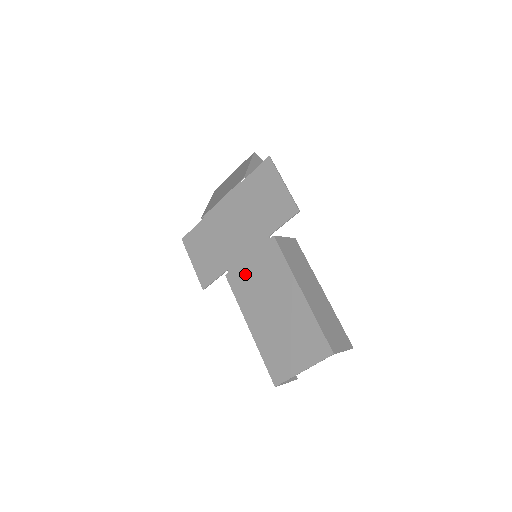
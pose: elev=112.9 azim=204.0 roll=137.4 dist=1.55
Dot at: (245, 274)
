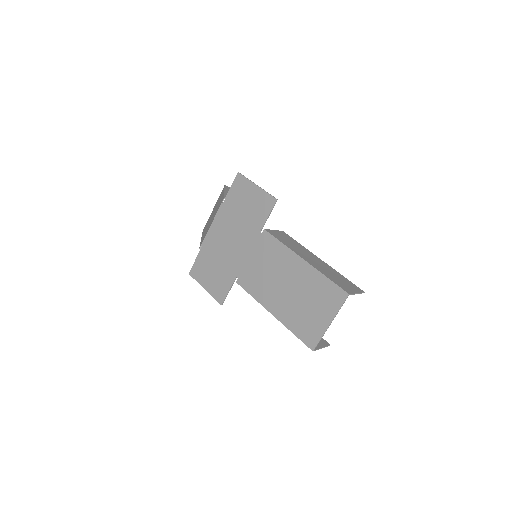
Dot at: (252, 272)
